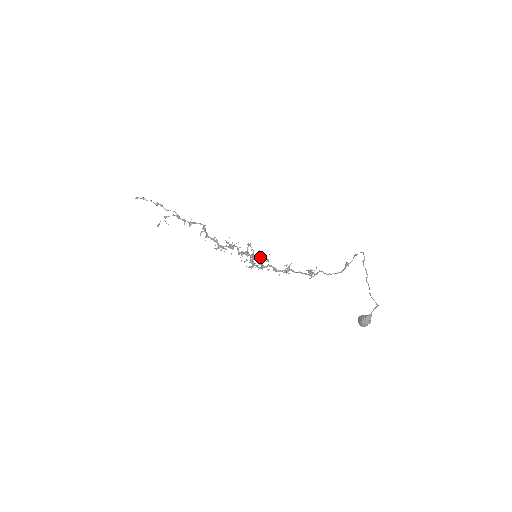
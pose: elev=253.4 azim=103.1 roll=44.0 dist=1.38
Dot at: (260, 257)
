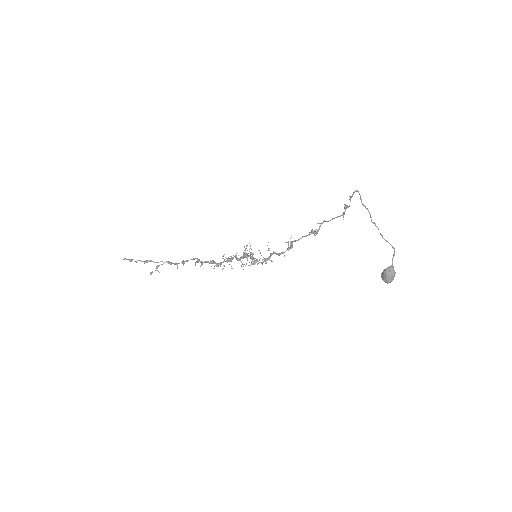
Dot at: (260, 253)
